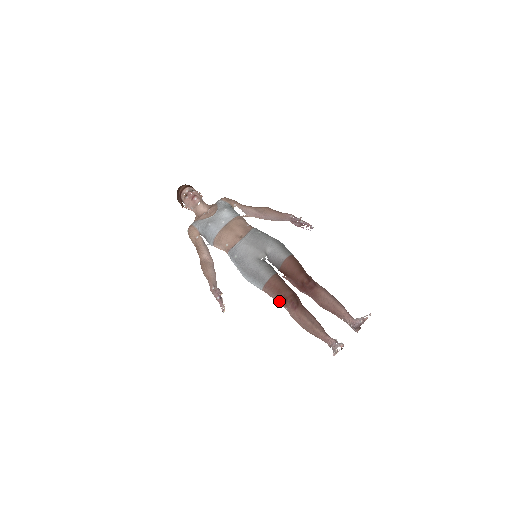
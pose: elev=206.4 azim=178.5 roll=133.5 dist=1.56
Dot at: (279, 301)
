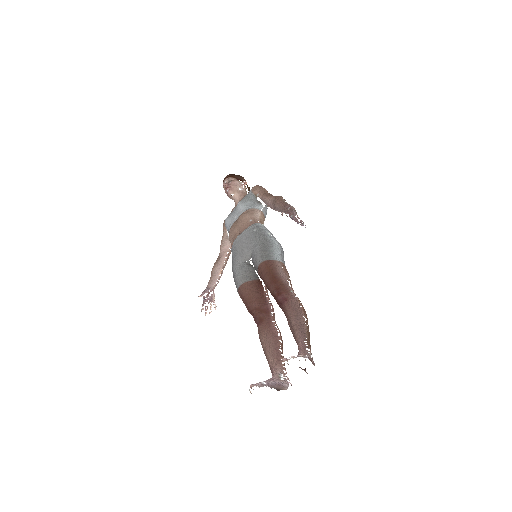
Dot at: occluded
